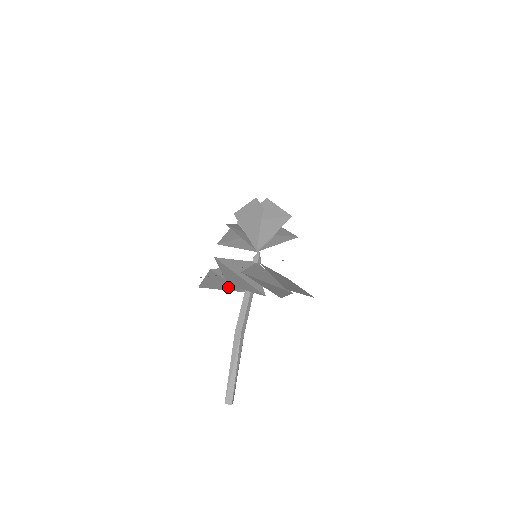
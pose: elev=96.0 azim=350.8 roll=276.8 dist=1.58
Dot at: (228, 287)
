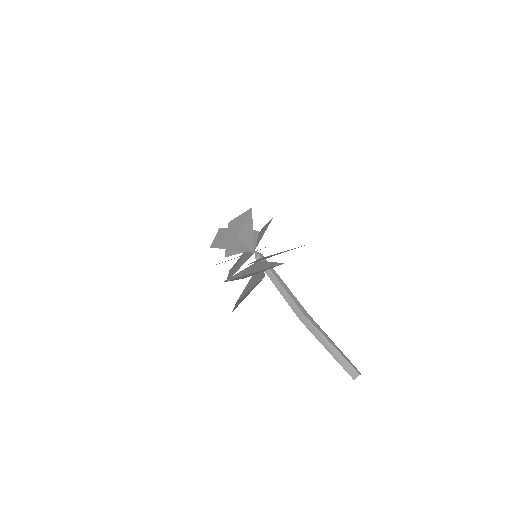
Dot at: (252, 289)
